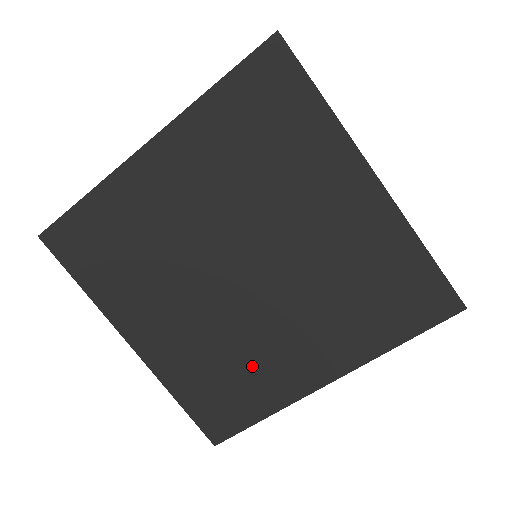
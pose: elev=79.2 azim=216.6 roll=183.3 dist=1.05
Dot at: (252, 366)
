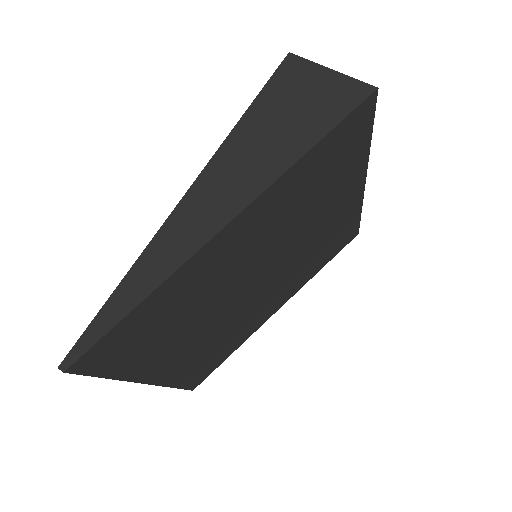
Dot at: (239, 331)
